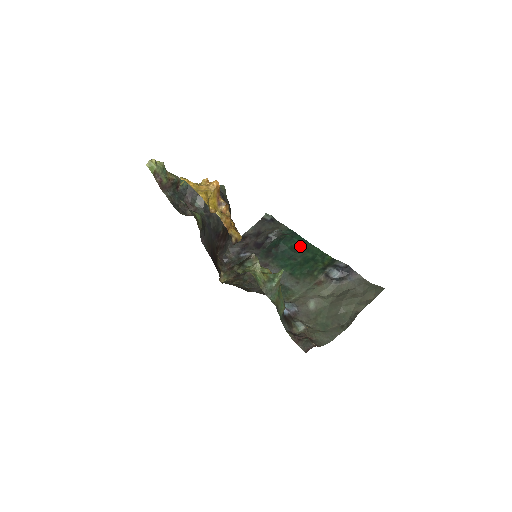
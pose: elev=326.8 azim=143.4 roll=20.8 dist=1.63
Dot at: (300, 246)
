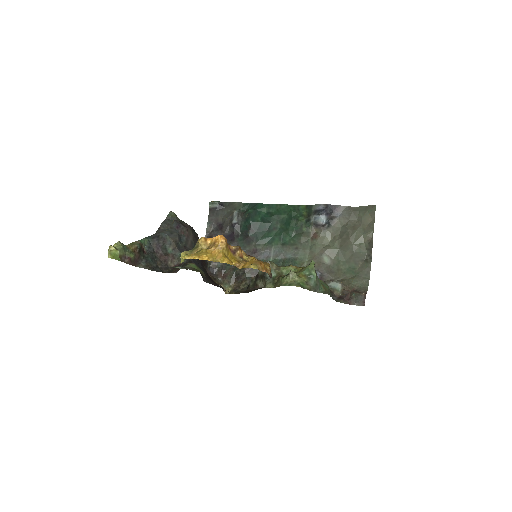
Dot at: (268, 213)
